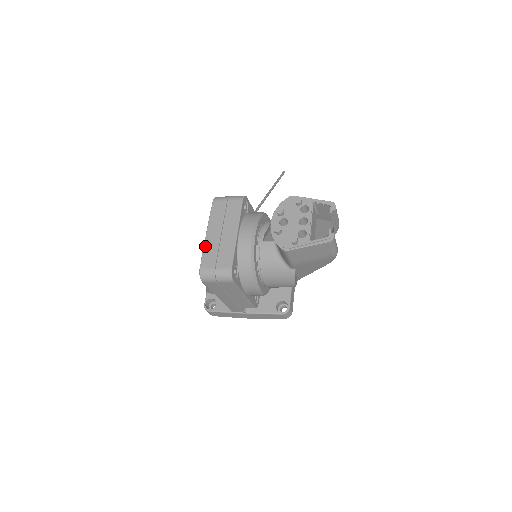
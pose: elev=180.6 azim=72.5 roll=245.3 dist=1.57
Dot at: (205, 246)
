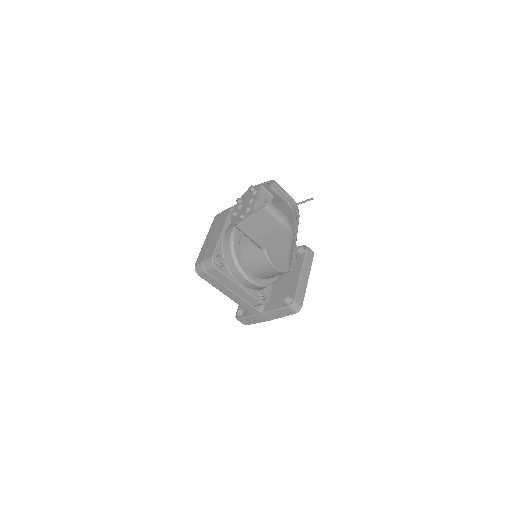
Dot at: (202, 248)
